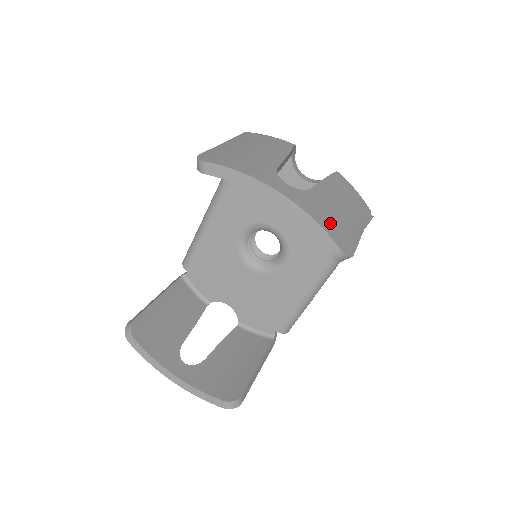
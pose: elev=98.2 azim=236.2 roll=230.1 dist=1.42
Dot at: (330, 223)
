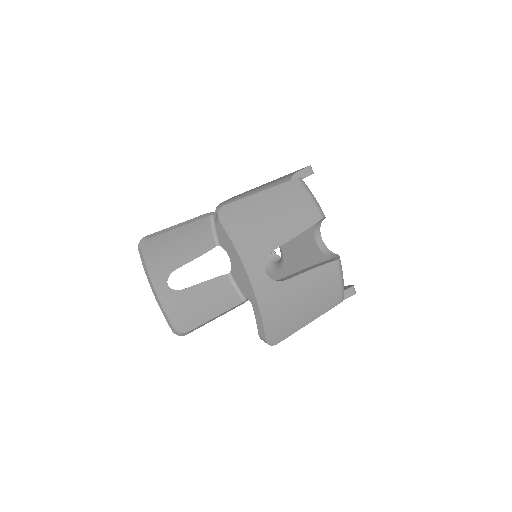
Dot at: (276, 317)
